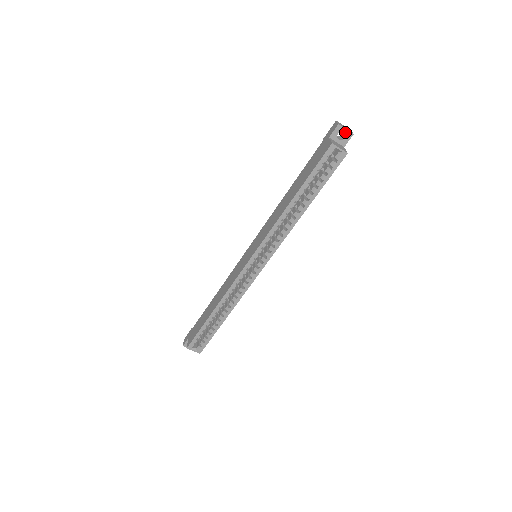
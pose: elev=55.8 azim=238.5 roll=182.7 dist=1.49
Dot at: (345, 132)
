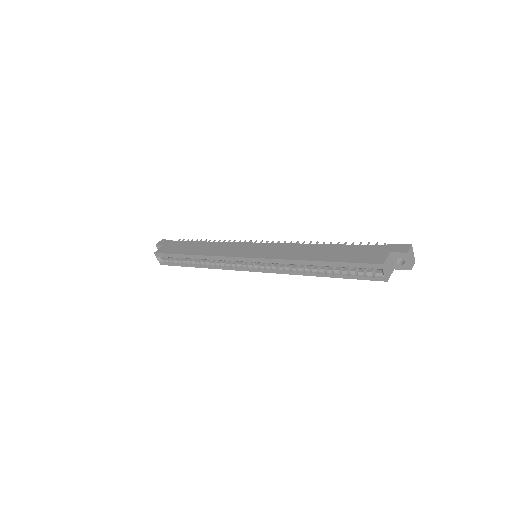
Dot at: (406, 262)
